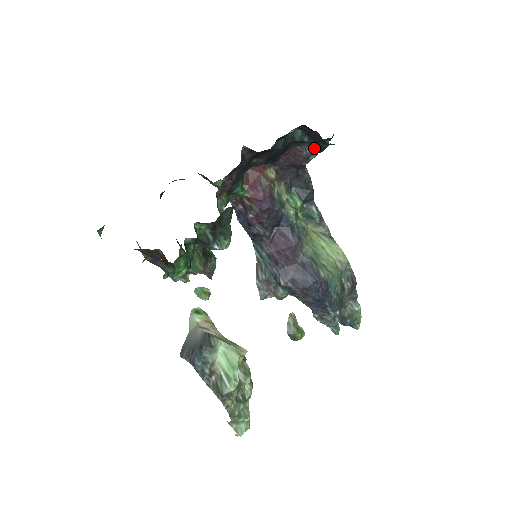
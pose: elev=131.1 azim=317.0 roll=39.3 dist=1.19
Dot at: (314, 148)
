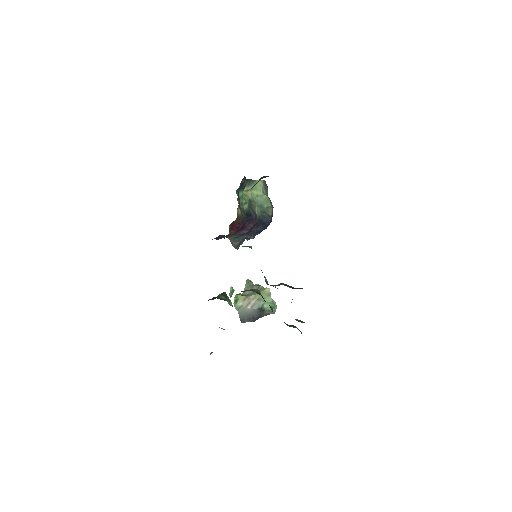
Dot at: occluded
